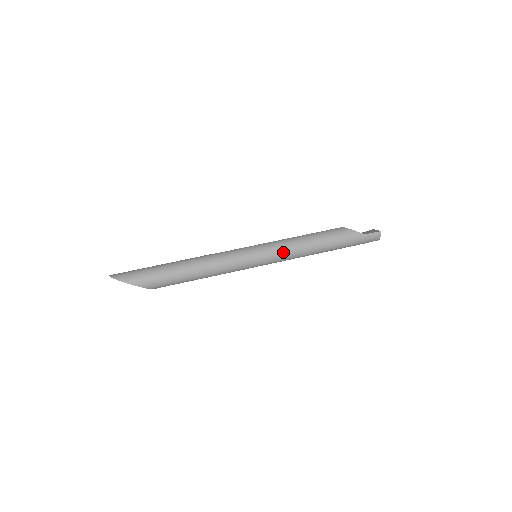
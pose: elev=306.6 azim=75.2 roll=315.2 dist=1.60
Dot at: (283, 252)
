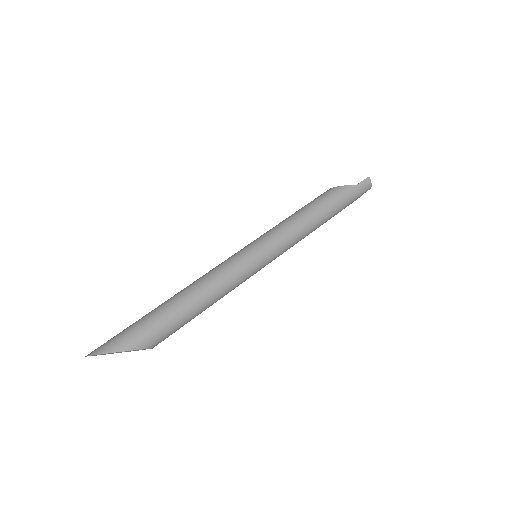
Dot at: (284, 236)
